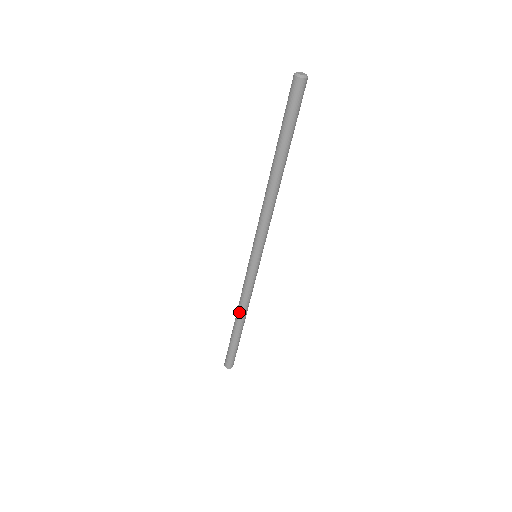
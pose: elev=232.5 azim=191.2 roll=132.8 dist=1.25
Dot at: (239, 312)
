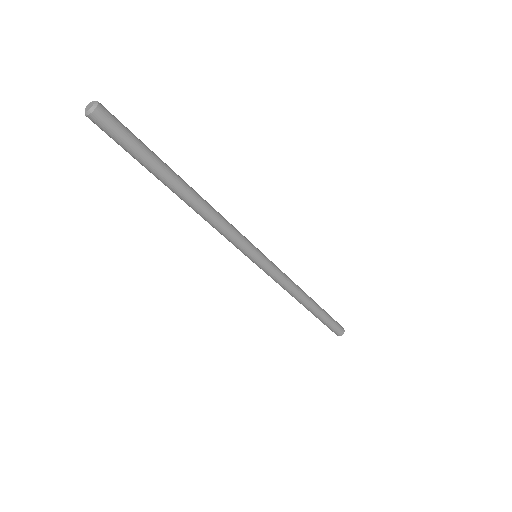
Dot at: occluded
